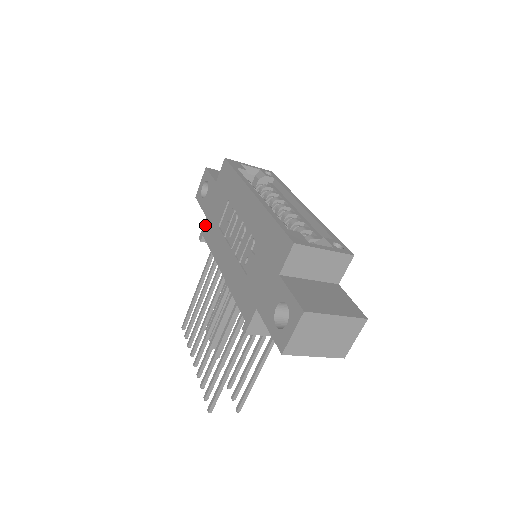
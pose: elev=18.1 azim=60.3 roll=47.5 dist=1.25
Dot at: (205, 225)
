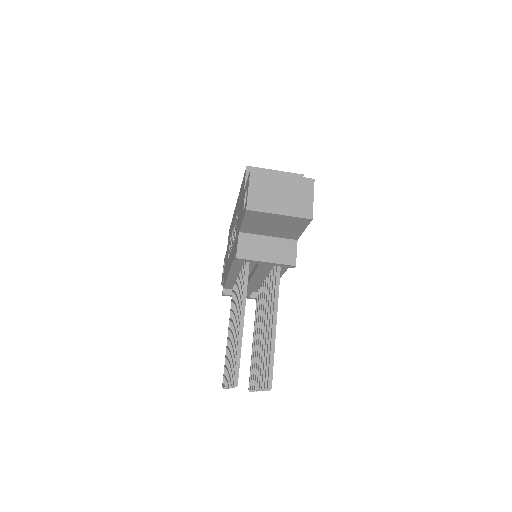
Dot at: occluded
